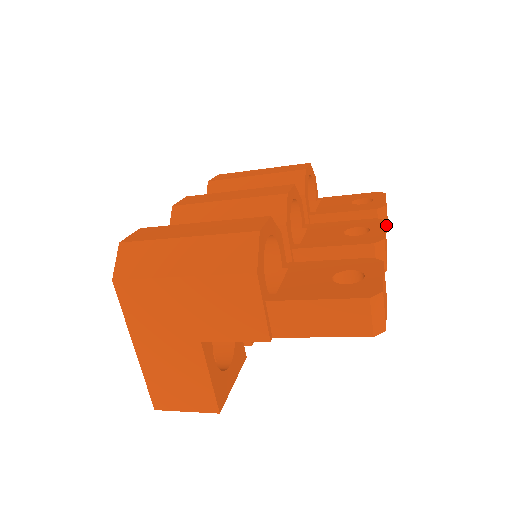
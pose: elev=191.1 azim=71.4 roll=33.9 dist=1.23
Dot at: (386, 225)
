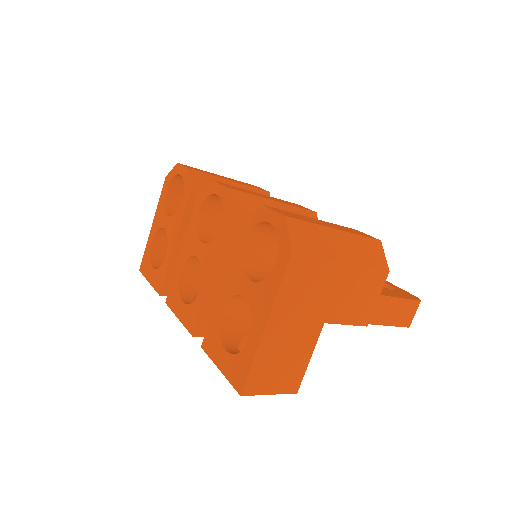
Dot at: occluded
